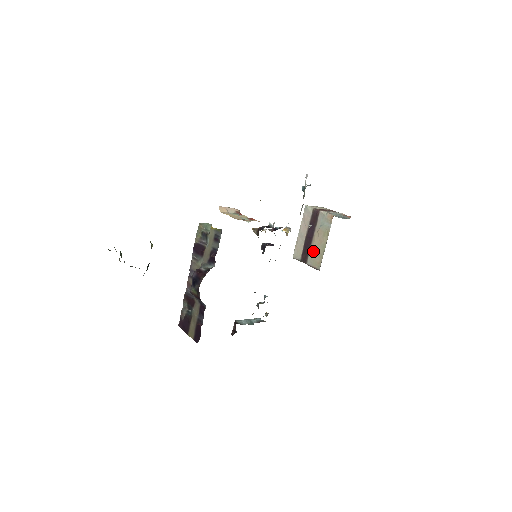
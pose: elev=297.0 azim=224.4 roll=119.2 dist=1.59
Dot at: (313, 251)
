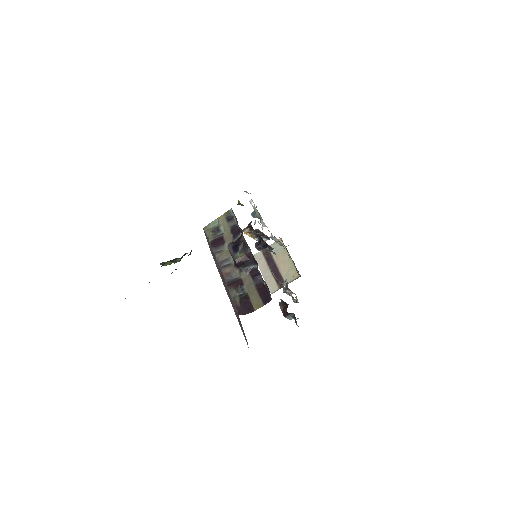
Dot at: (284, 272)
